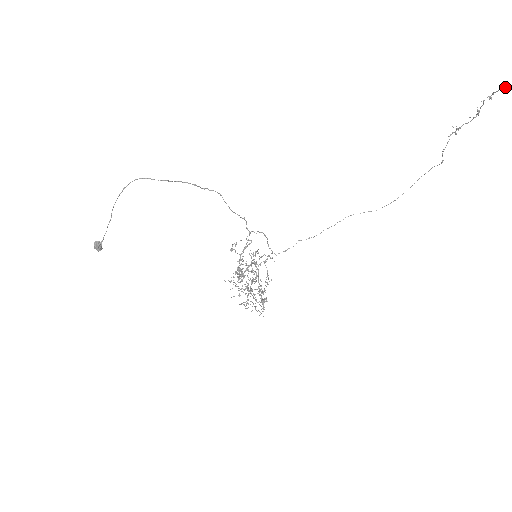
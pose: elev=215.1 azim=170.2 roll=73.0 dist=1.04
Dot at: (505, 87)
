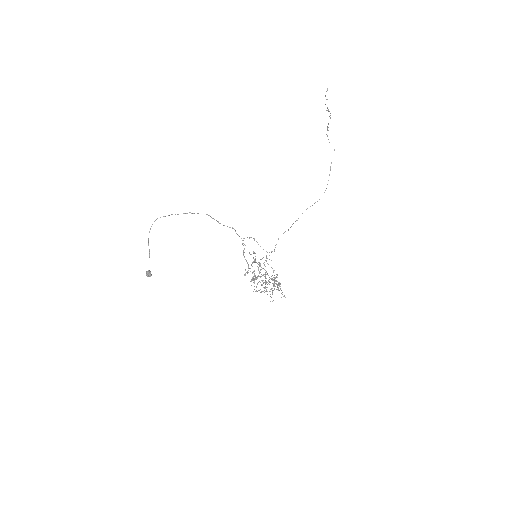
Dot at: (327, 89)
